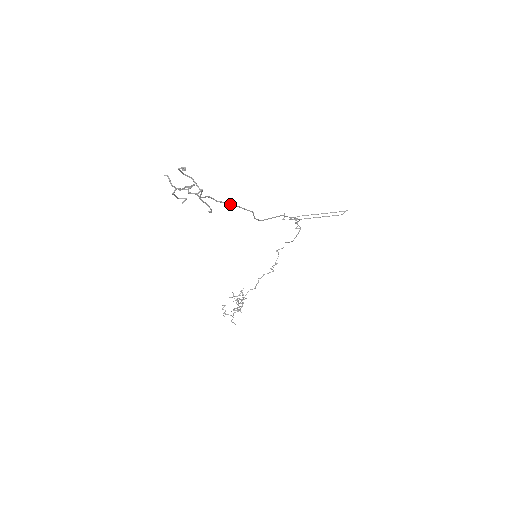
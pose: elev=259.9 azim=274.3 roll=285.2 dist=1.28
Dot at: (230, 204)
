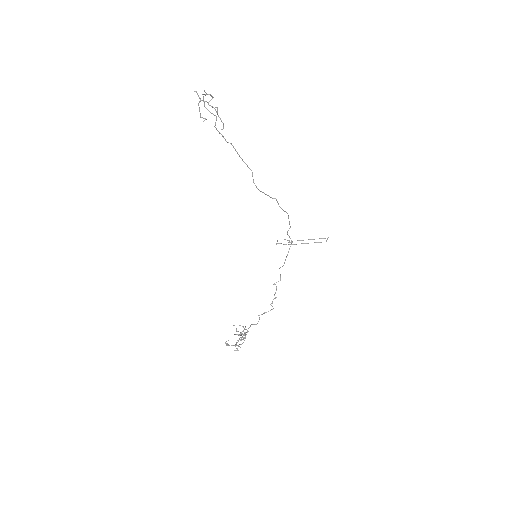
Dot at: (235, 149)
